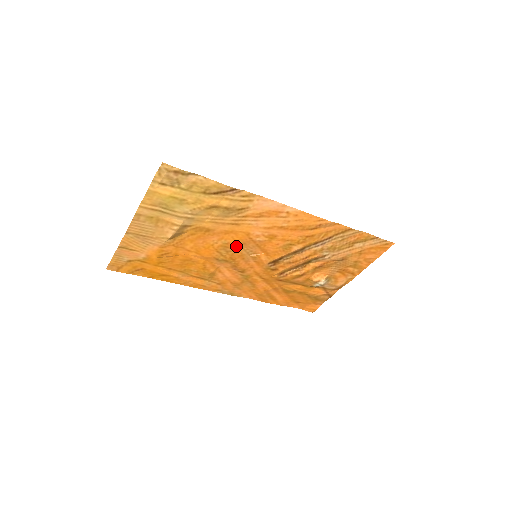
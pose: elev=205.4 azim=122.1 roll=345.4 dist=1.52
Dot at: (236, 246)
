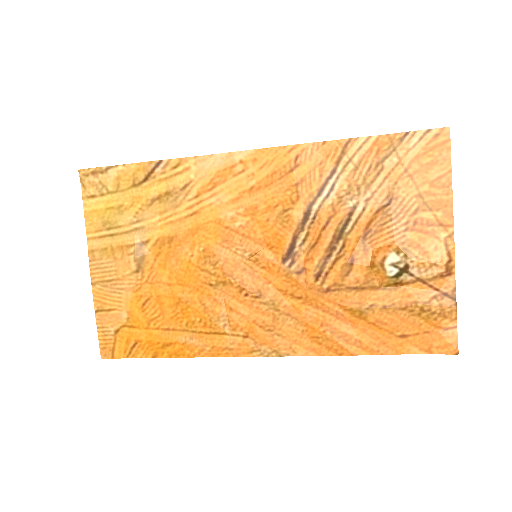
Dot at: (219, 250)
